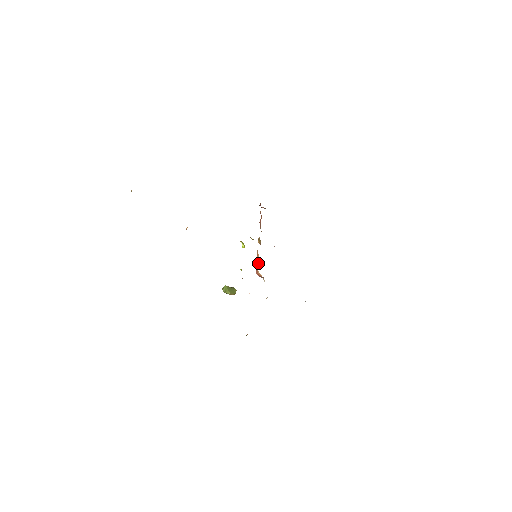
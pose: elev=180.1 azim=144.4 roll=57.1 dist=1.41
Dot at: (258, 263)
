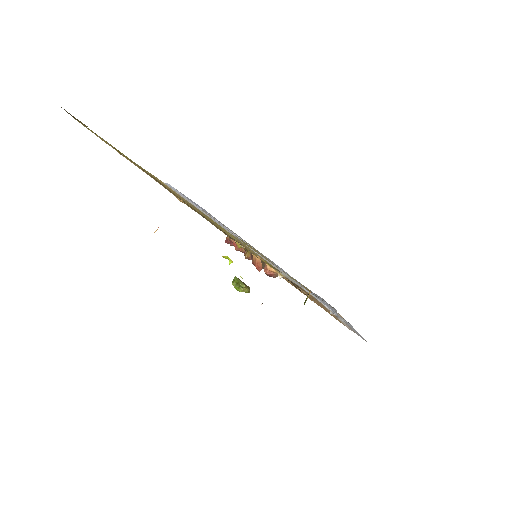
Dot at: (259, 269)
